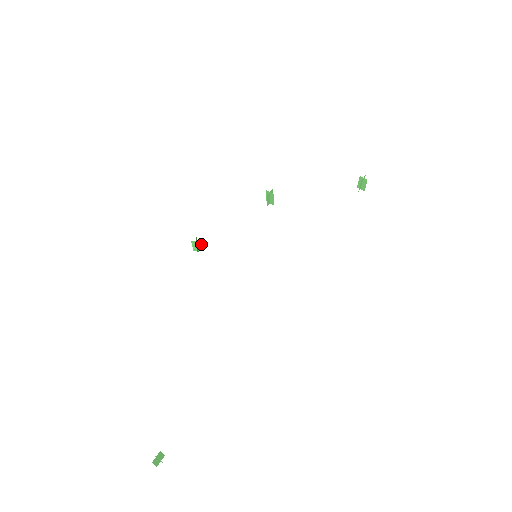
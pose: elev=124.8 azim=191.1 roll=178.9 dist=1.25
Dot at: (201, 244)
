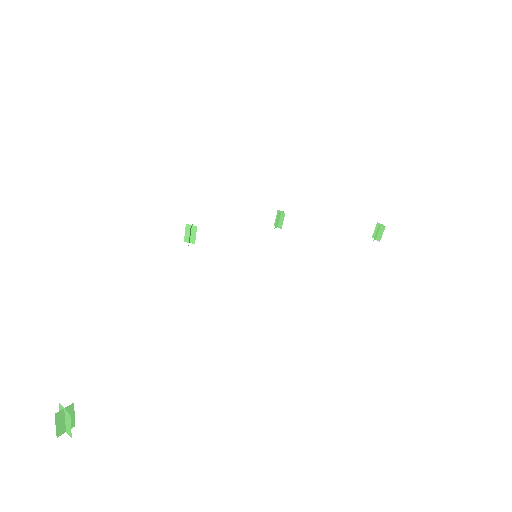
Dot at: occluded
